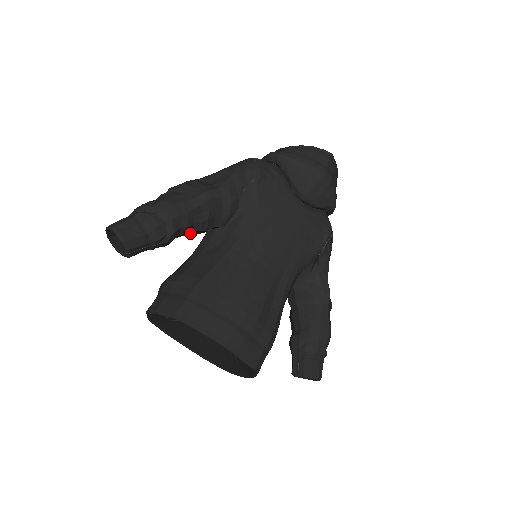
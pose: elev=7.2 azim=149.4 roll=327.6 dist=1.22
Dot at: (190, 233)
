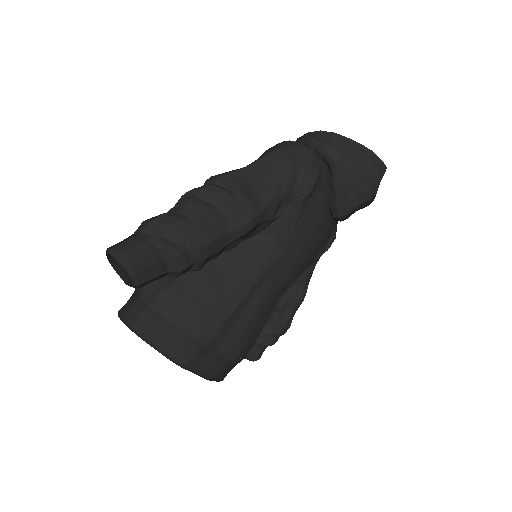
Dot at: occluded
